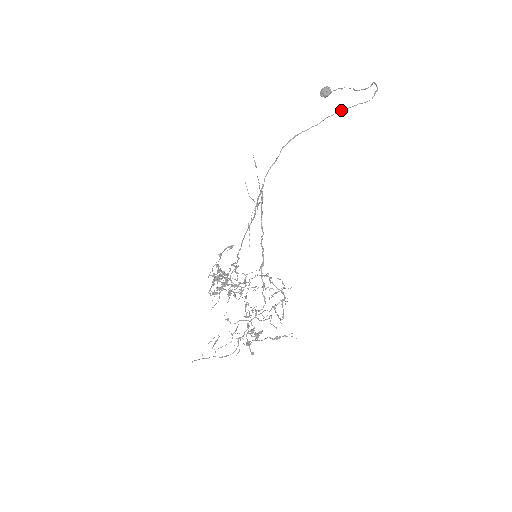
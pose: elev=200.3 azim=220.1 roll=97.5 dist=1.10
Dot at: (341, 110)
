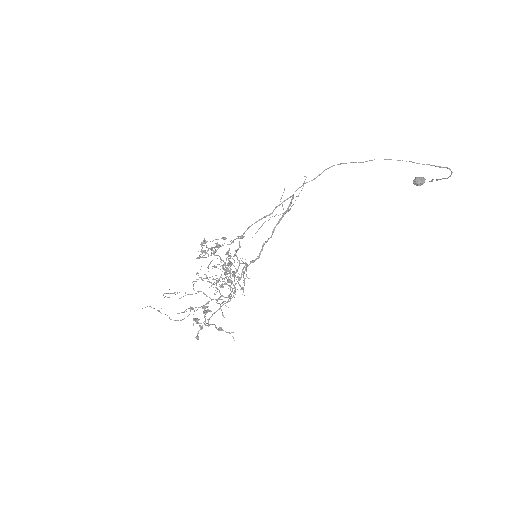
Dot at: (390, 159)
